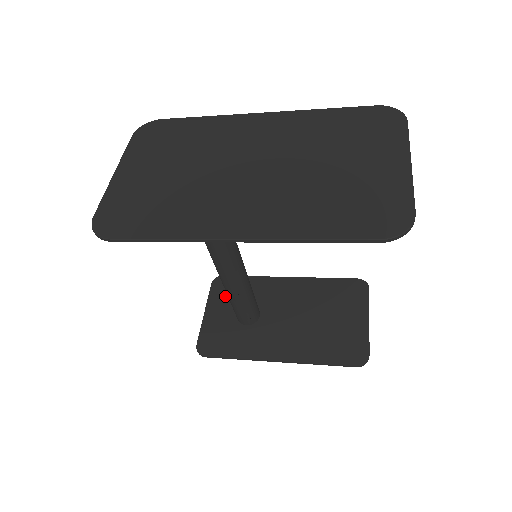
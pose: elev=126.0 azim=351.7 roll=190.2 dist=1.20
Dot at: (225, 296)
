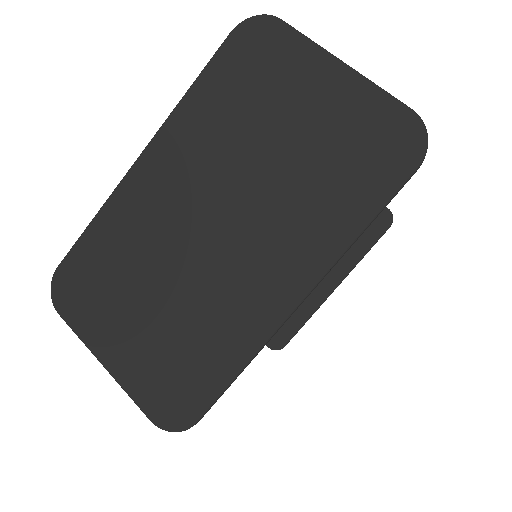
Dot at: occluded
